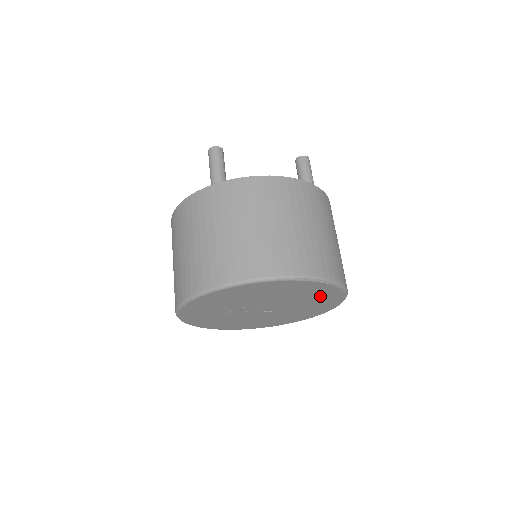
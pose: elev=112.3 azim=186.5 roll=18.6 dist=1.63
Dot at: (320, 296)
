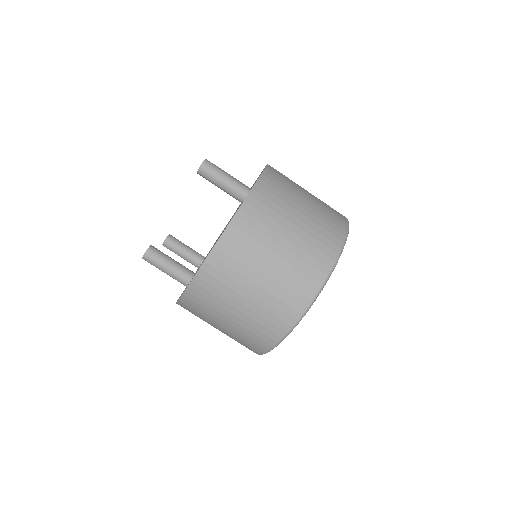
Dot at: occluded
